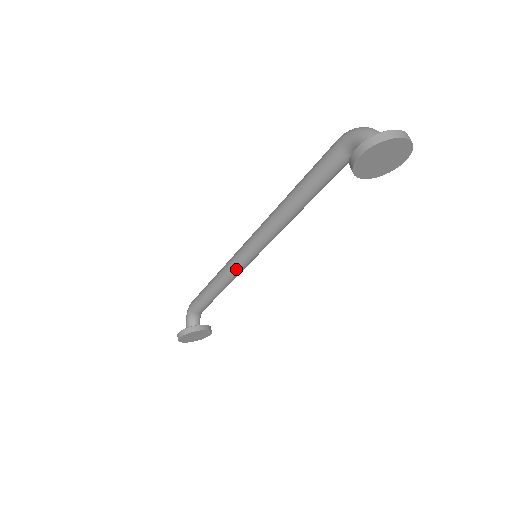
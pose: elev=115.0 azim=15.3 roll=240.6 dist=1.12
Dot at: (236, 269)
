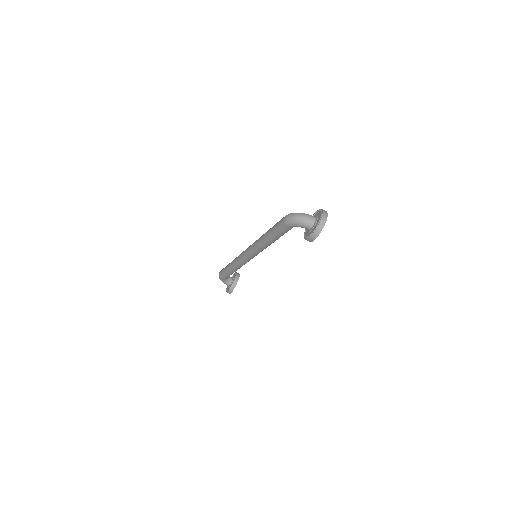
Dot at: occluded
